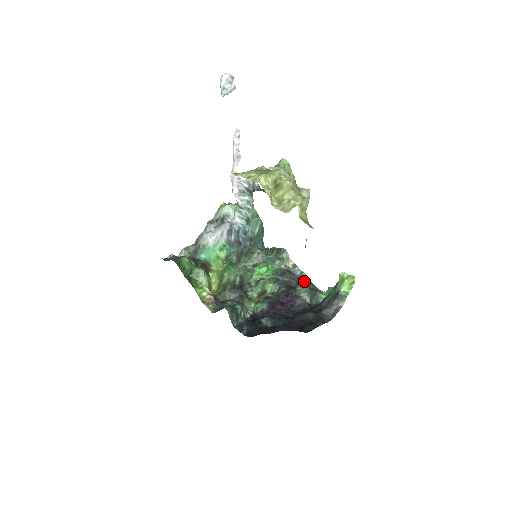
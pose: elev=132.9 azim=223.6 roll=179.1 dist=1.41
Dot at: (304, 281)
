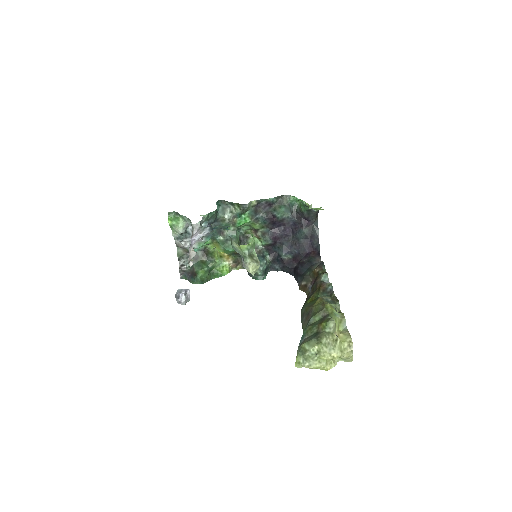
Dot at: (273, 202)
